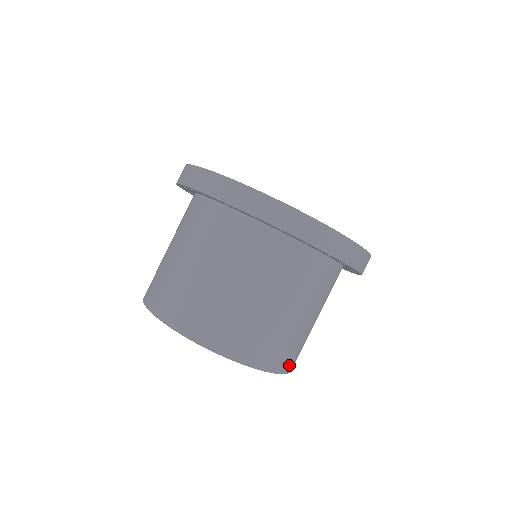
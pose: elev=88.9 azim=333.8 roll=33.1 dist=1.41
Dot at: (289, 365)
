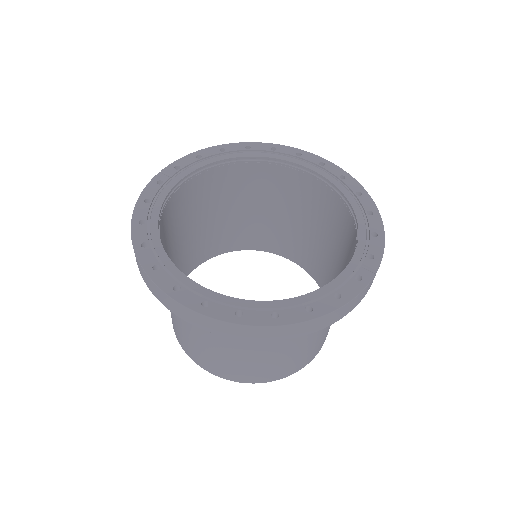
Dot at: occluded
